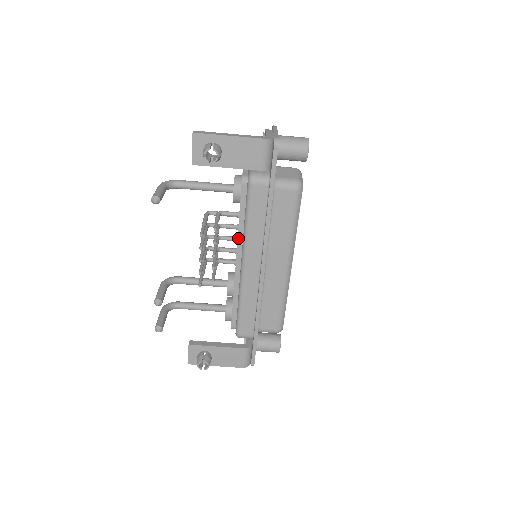
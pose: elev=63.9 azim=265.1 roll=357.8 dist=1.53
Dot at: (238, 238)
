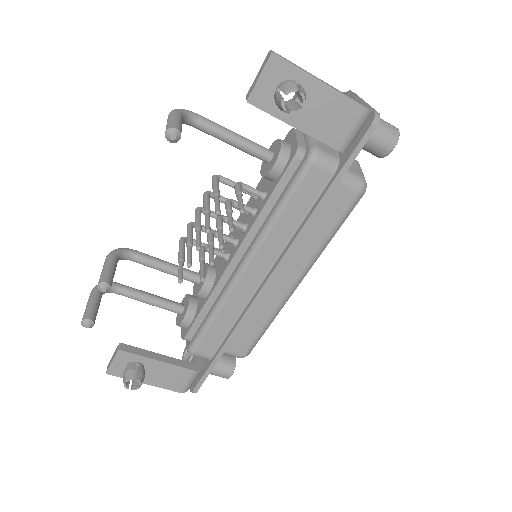
Dot at: (251, 228)
